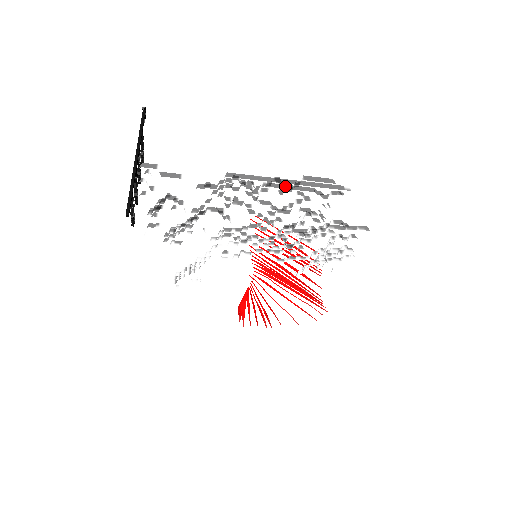
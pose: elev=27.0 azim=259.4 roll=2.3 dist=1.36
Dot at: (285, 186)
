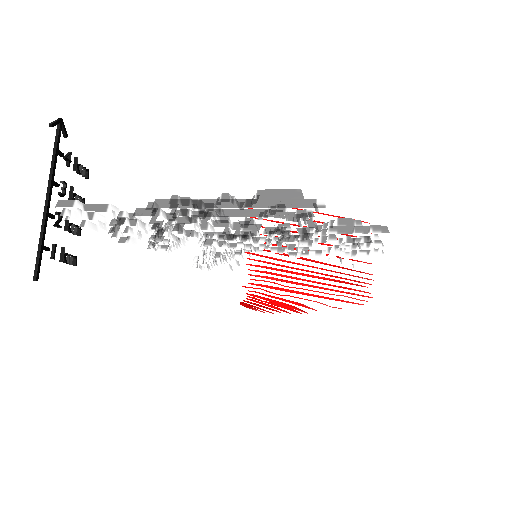
Dot at: (229, 212)
